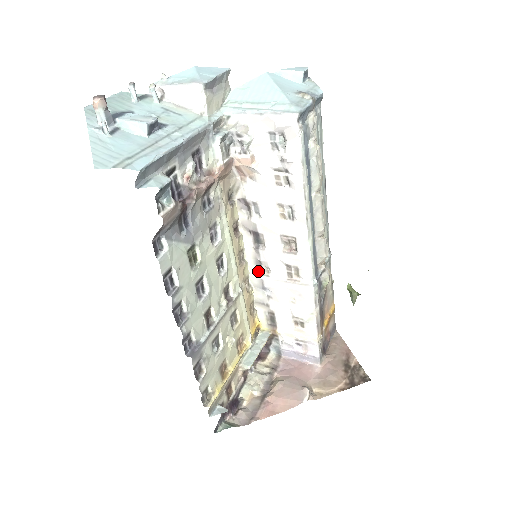
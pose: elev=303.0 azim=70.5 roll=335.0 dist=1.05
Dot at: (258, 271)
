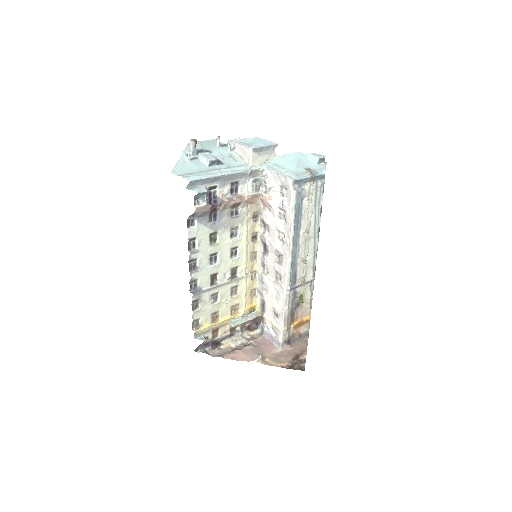
Dot at: (262, 270)
